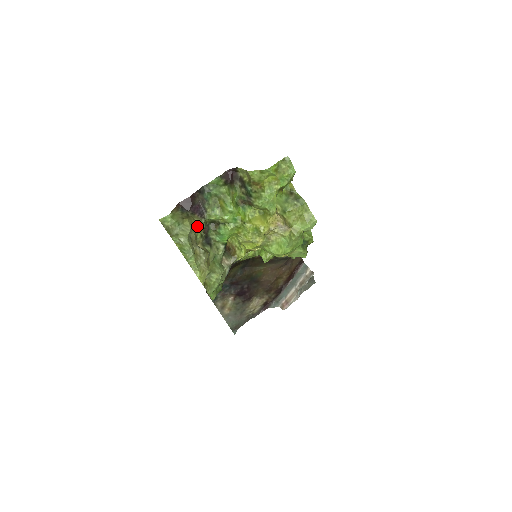
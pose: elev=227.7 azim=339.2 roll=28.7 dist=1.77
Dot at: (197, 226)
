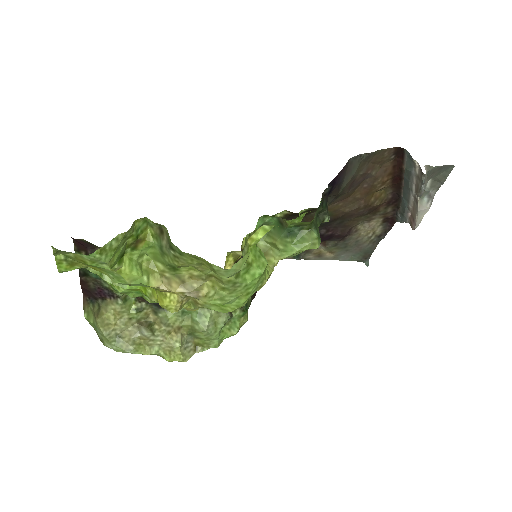
Dot at: (117, 314)
